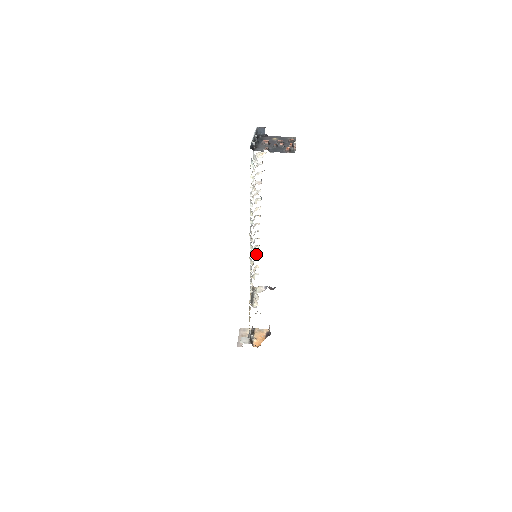
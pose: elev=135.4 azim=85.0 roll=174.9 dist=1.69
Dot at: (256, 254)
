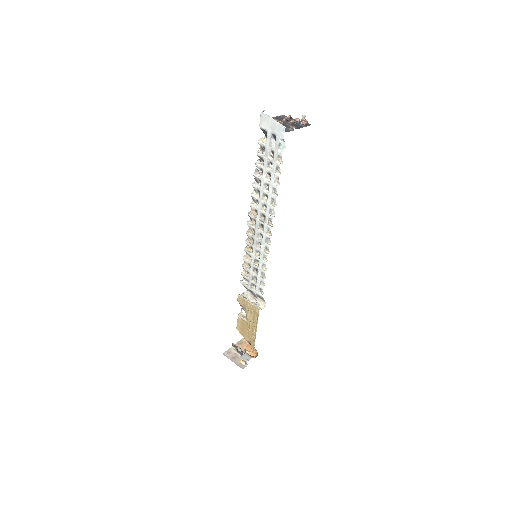
Dot at: (247, 257)
